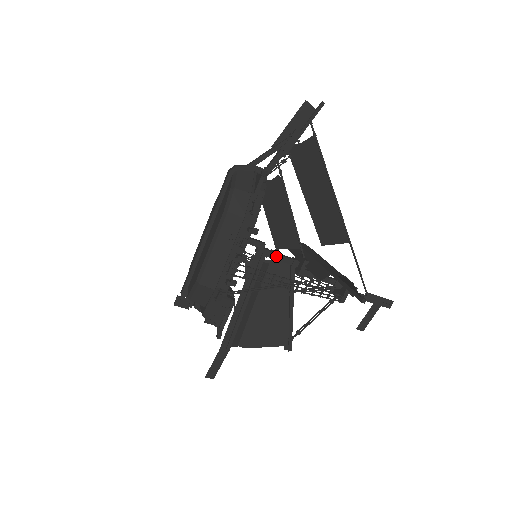
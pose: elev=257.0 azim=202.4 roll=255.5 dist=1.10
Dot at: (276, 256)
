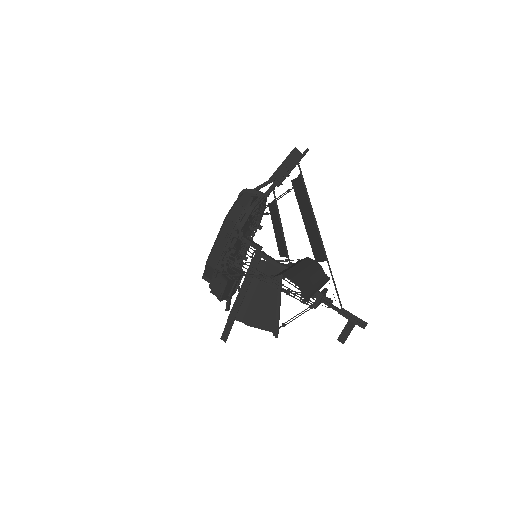
Dot at: (268, 259)
